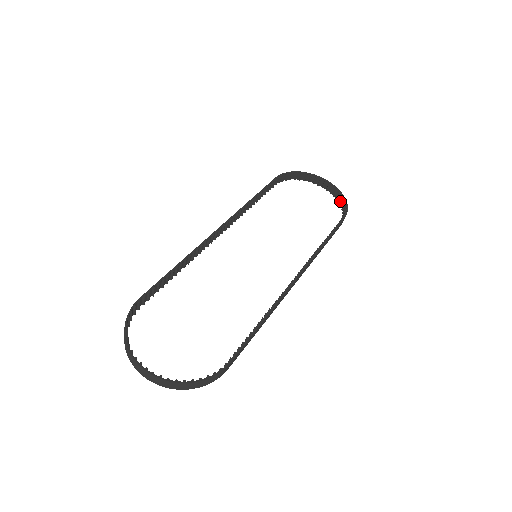
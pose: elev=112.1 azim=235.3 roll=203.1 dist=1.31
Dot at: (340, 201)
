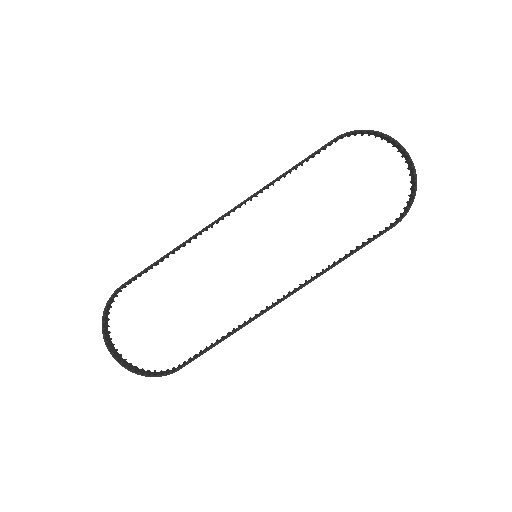
Dot at: (411, 189)
